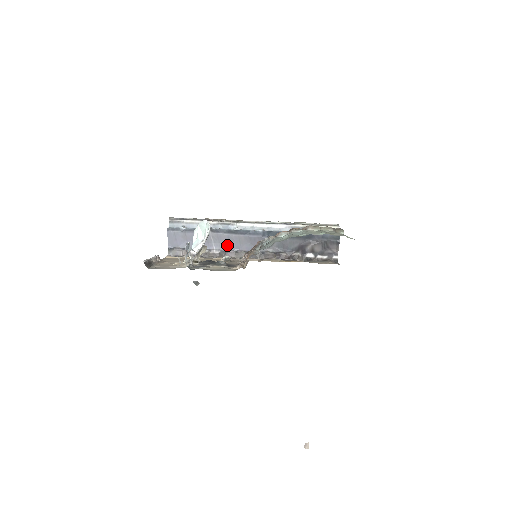
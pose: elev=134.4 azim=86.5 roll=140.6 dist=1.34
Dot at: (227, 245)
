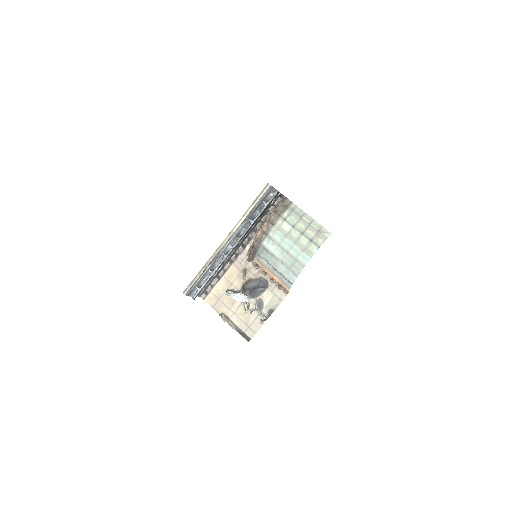
Dot at: occluded
